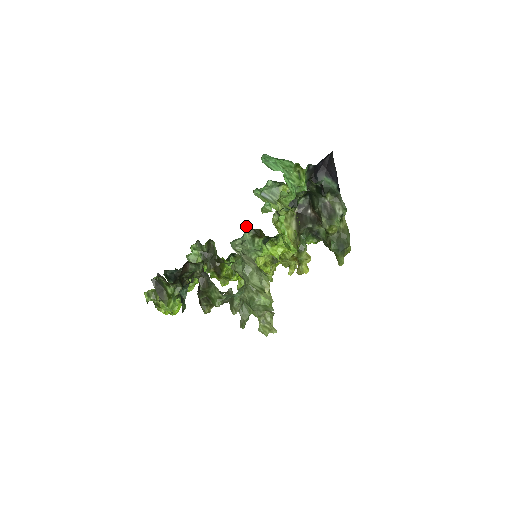
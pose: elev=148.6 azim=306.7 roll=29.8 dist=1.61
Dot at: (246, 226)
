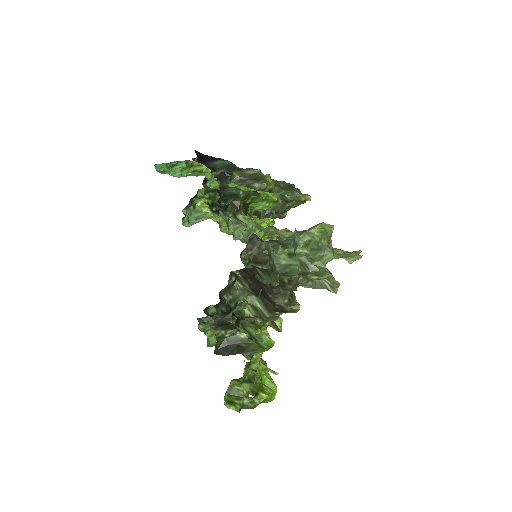
Dot at: (219, 212)
